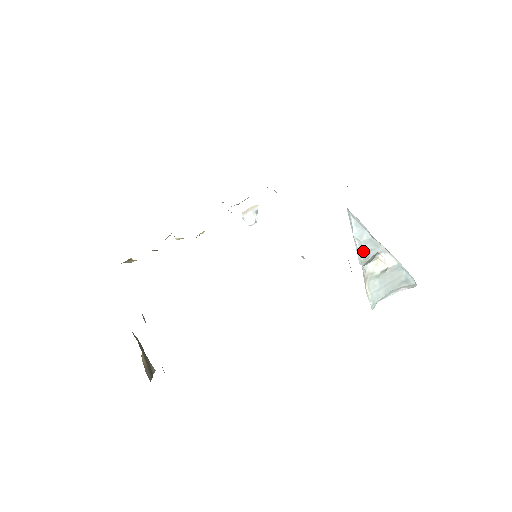
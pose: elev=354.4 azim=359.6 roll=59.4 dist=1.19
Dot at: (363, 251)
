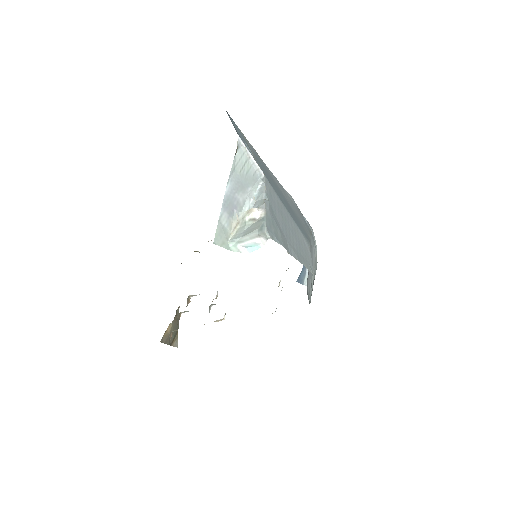
Dot at: occluded
